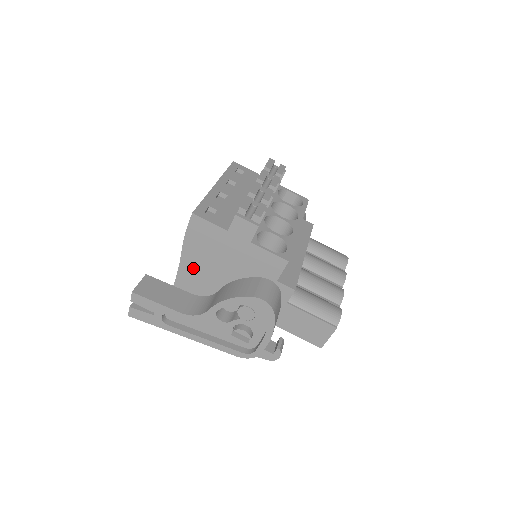
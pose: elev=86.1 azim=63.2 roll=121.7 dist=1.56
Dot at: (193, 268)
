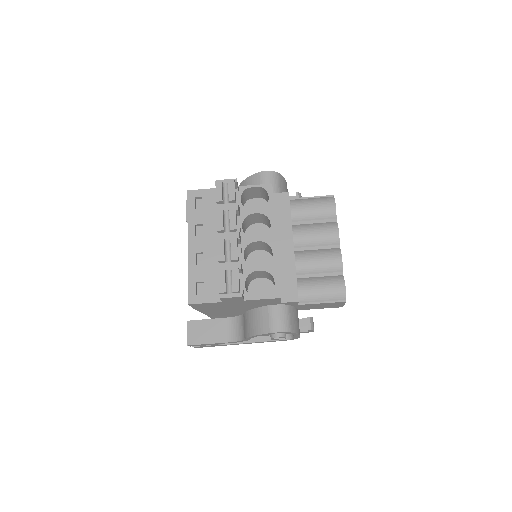
Dot at: (216, 313)
